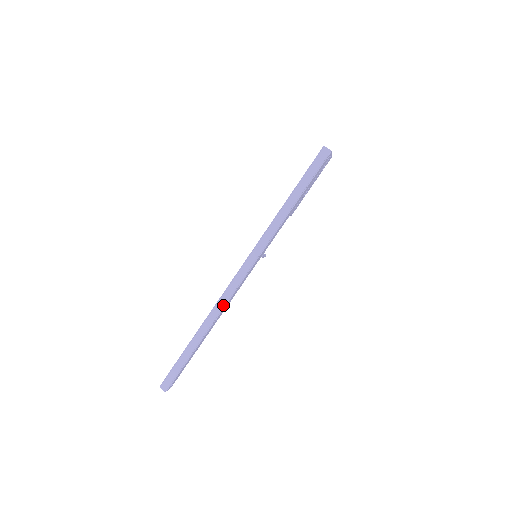
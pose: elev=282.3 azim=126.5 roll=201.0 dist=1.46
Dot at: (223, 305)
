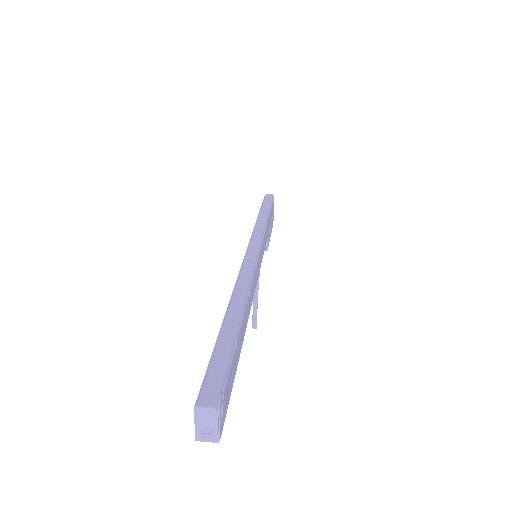
Dot at: (250, 272)
